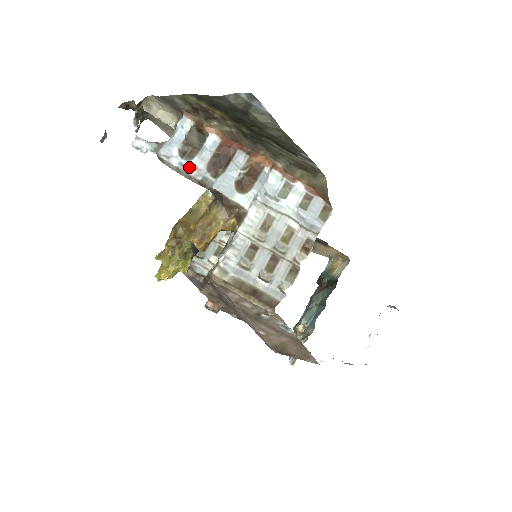
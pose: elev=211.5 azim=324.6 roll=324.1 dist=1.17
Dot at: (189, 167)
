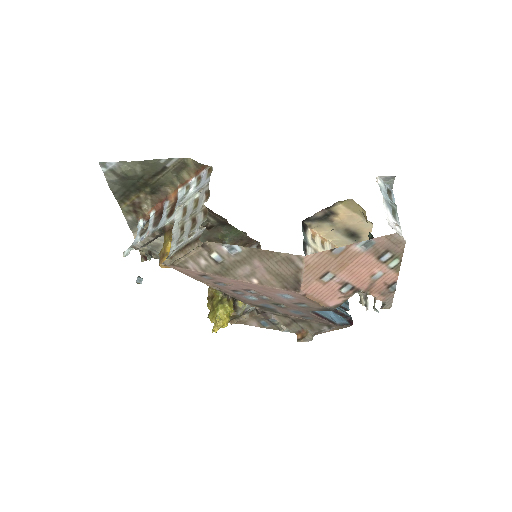
Dot at: (145, 236)
